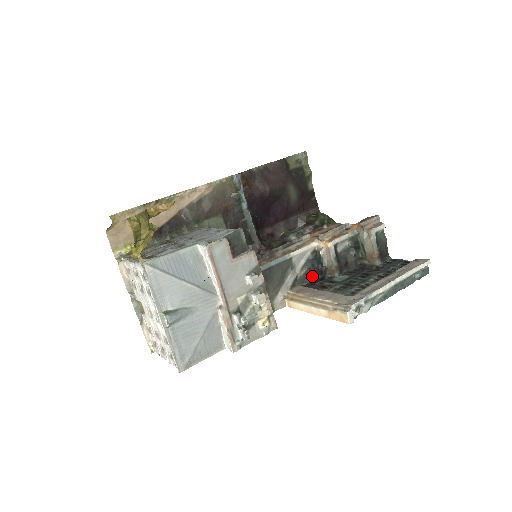
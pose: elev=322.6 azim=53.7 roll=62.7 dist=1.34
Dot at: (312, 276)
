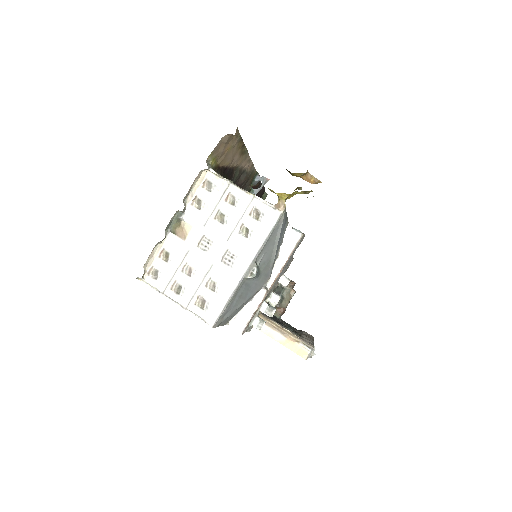
Dot at: occluded
